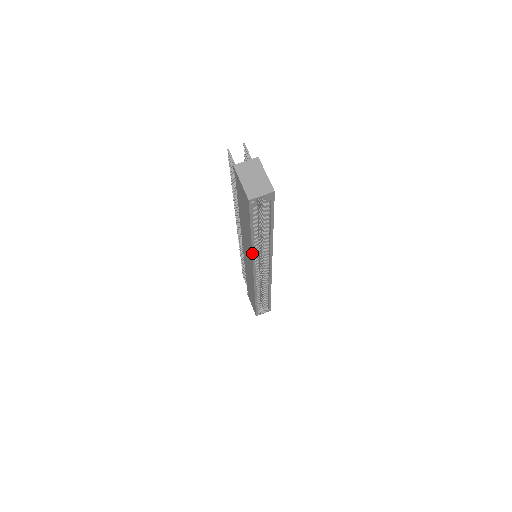
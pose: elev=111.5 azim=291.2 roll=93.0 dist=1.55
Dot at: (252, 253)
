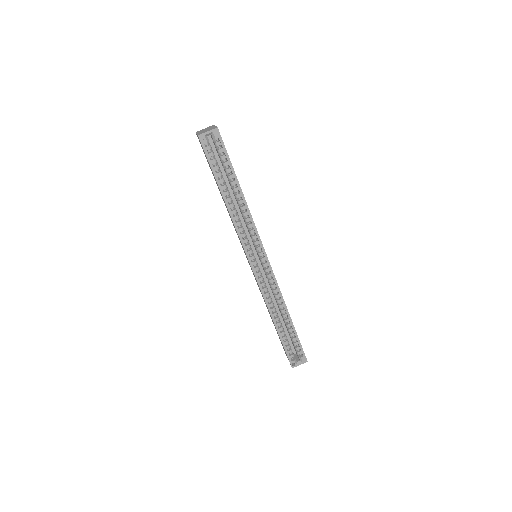
Dot at: (233, 222)
